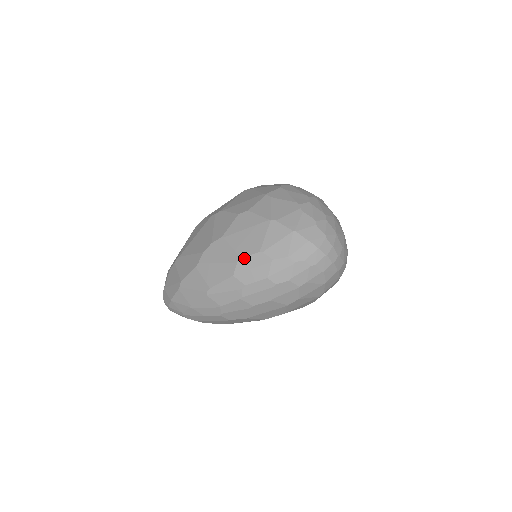
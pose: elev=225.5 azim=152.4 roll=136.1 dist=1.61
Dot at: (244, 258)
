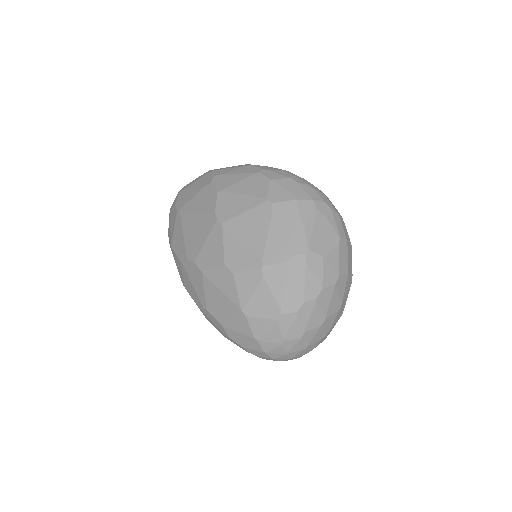
Dot at: (209, 312)
